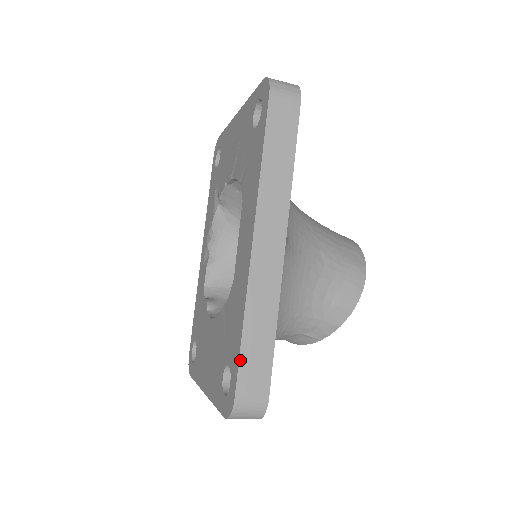
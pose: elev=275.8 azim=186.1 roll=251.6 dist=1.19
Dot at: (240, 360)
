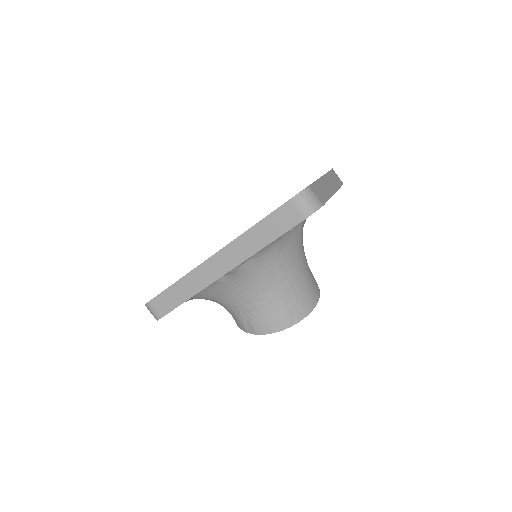
Dot at: (163, 292)
